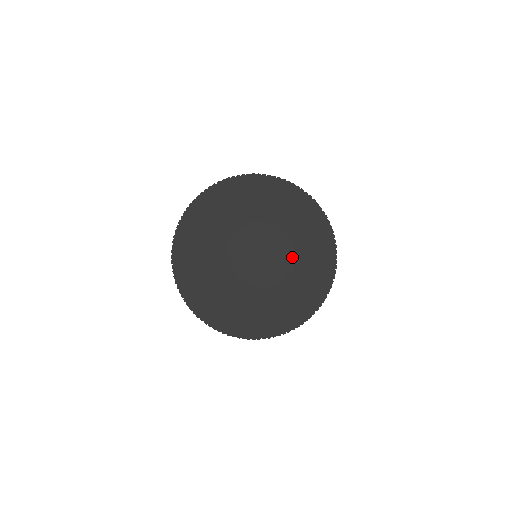
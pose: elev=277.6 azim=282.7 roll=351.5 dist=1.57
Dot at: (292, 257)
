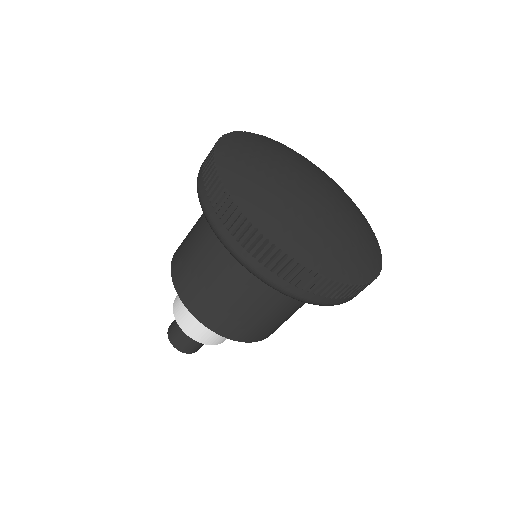
Dot at: (348, 223)
